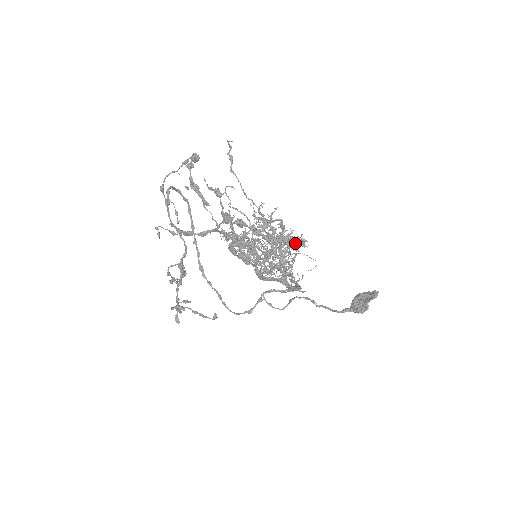
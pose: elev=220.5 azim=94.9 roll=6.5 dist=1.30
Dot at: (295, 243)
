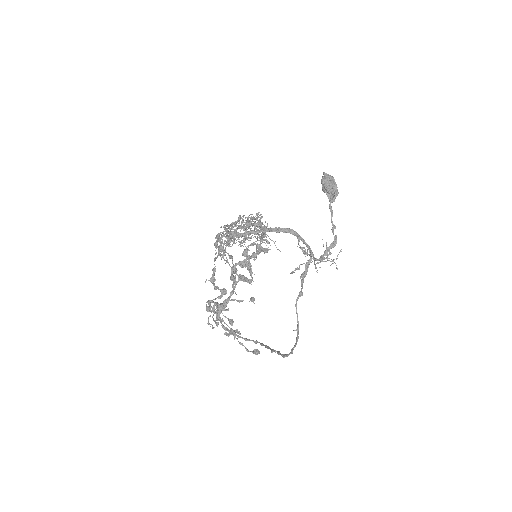
Dot at: (261, 223)
